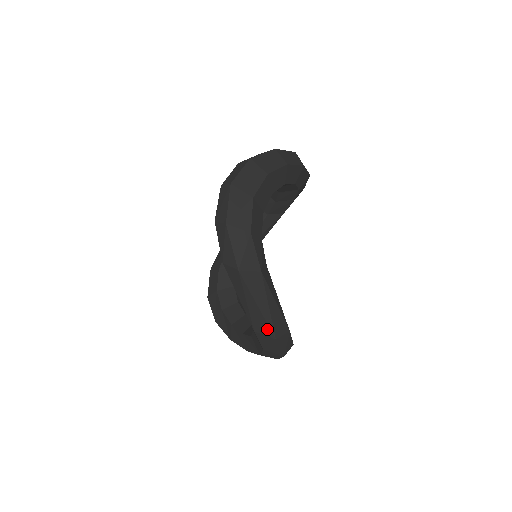
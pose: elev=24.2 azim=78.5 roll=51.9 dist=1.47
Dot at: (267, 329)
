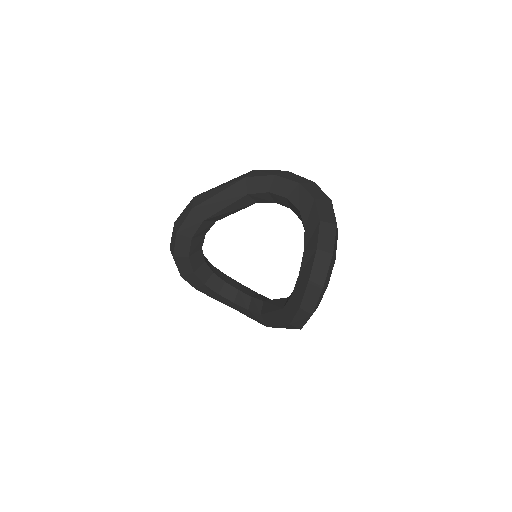
Dot at: occluded
